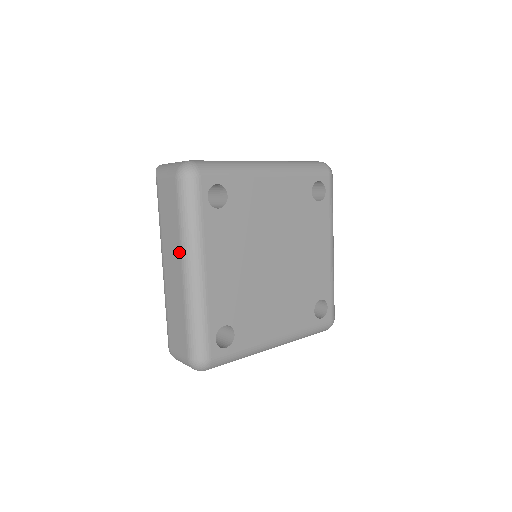
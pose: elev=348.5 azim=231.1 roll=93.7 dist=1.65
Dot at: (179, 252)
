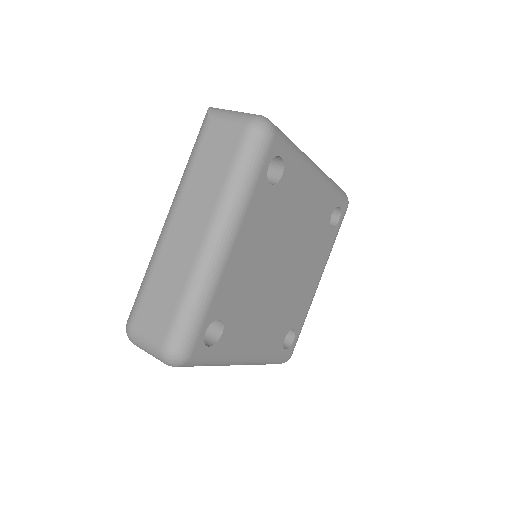
Dot at: (210, 212)
